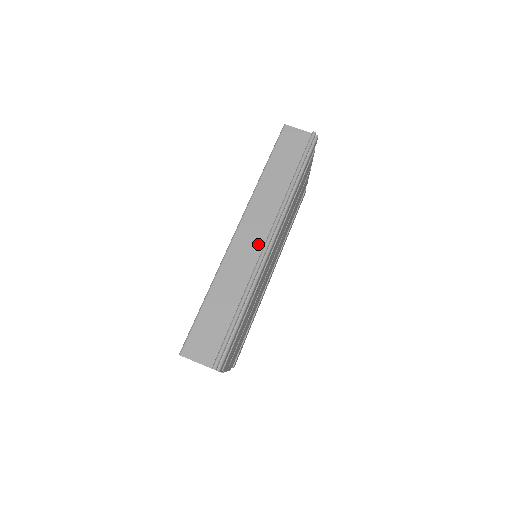
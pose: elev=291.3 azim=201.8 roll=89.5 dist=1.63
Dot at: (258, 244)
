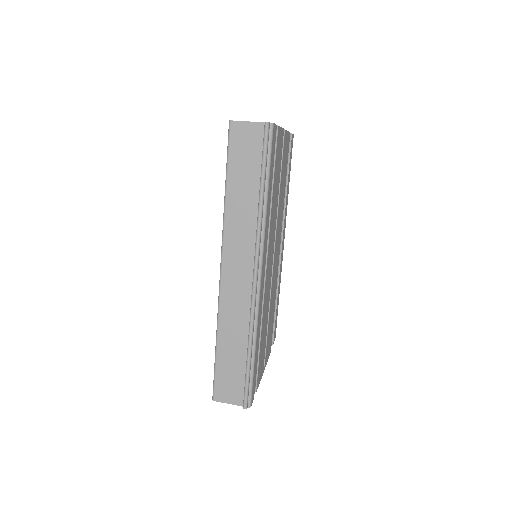
Dot at: (246, 283)
